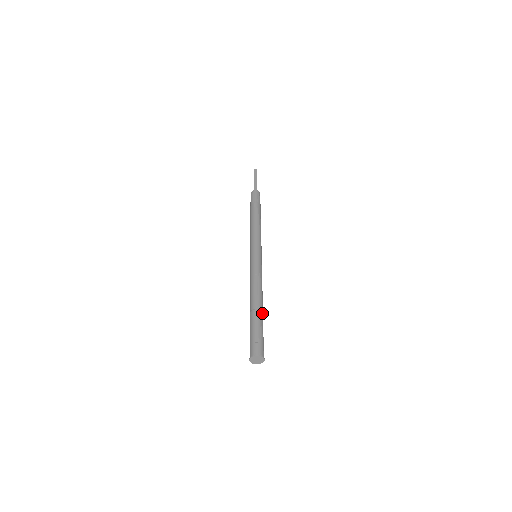
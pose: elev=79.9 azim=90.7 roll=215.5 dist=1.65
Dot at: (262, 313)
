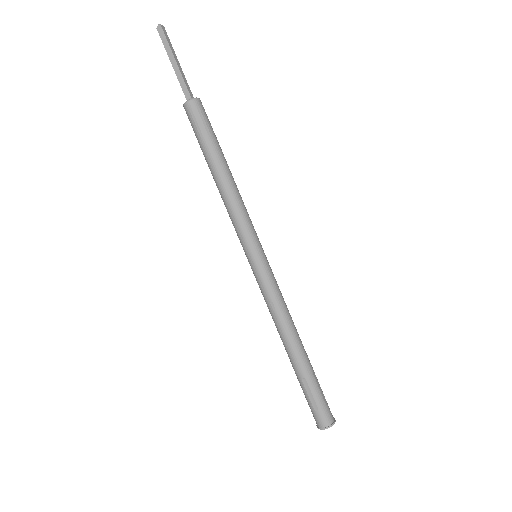
Dot at: (306, 361)
